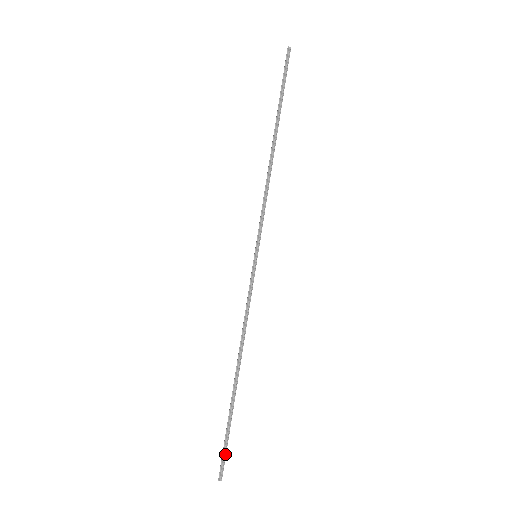
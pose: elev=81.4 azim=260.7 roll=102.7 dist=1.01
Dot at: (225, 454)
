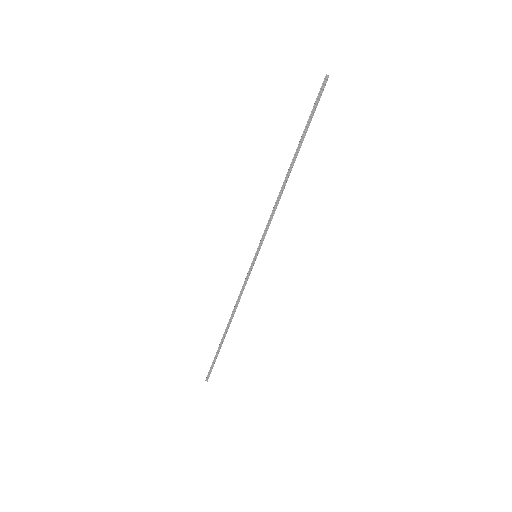
Dot at: occluded
